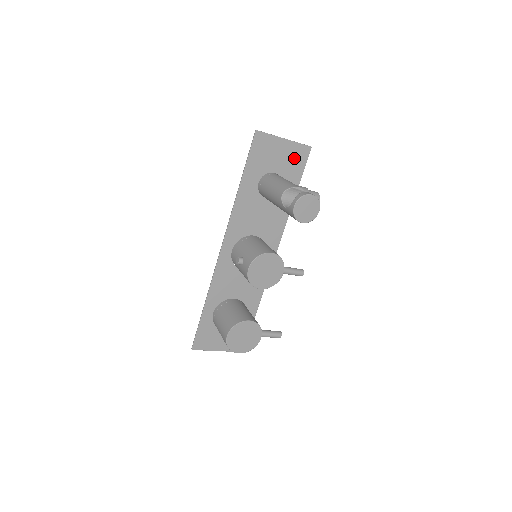
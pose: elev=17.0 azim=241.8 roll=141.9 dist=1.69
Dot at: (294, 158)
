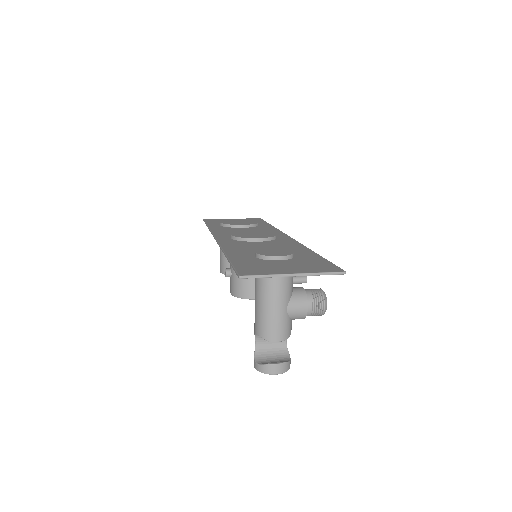
Dot at: occluded
